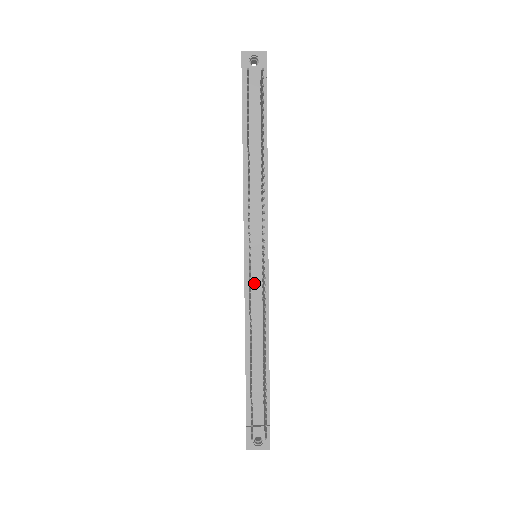
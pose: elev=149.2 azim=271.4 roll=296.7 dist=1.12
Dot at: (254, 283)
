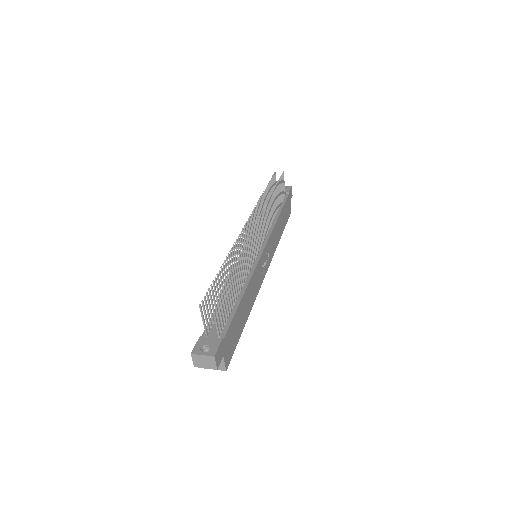
Dot at: occluded
